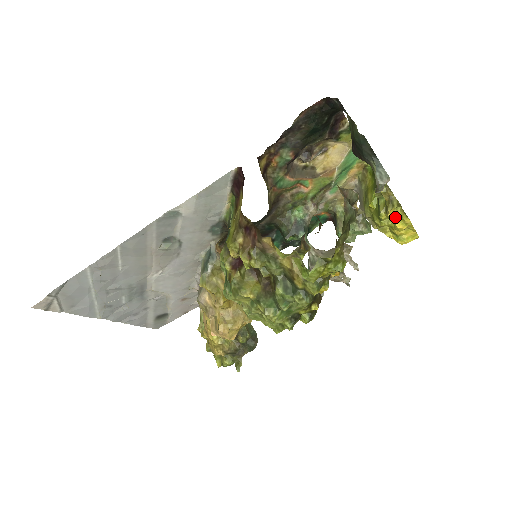
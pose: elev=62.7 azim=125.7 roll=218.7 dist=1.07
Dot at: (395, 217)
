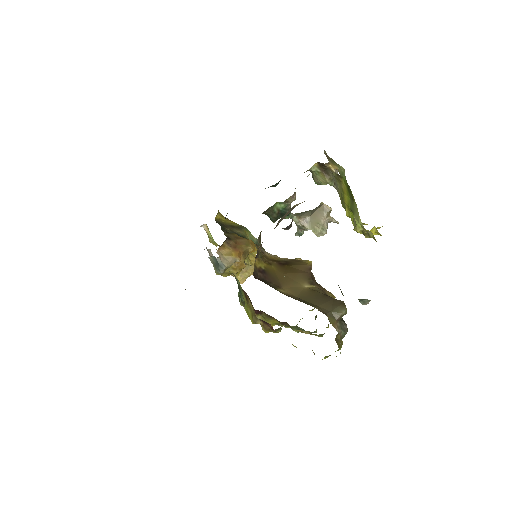
Dot at: occluded
